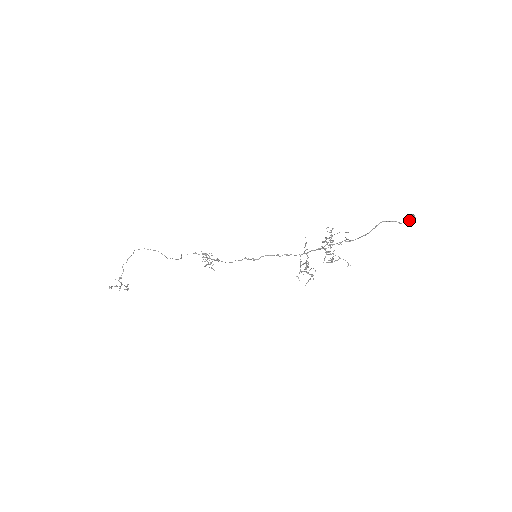
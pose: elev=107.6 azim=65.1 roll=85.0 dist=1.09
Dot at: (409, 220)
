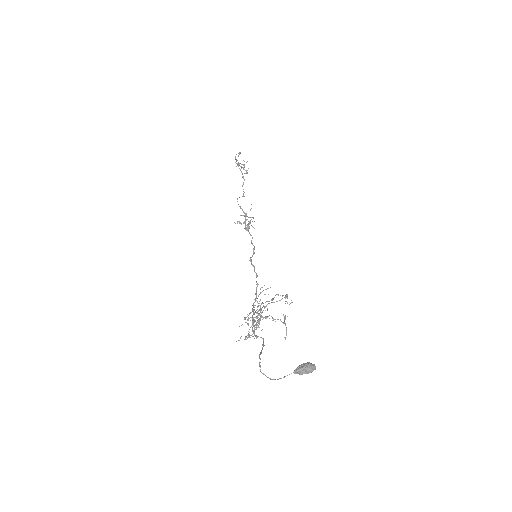
Dot at: (294, 371)
